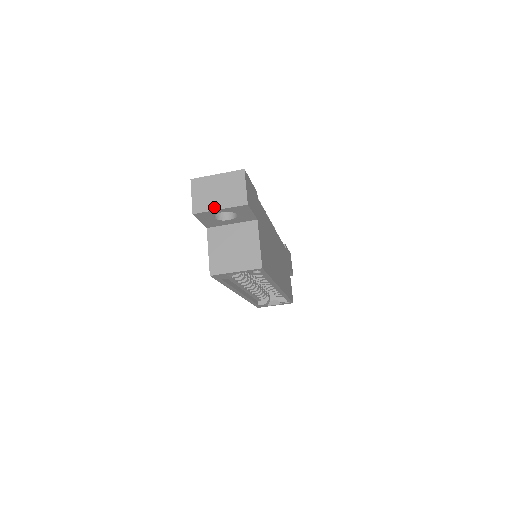
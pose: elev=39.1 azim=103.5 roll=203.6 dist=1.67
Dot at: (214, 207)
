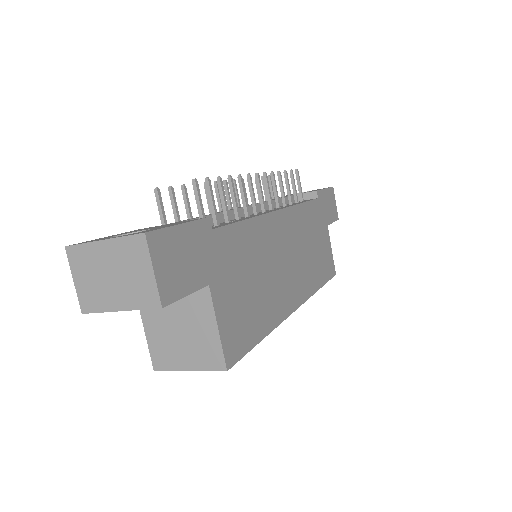
Dot at: (110, 306)
